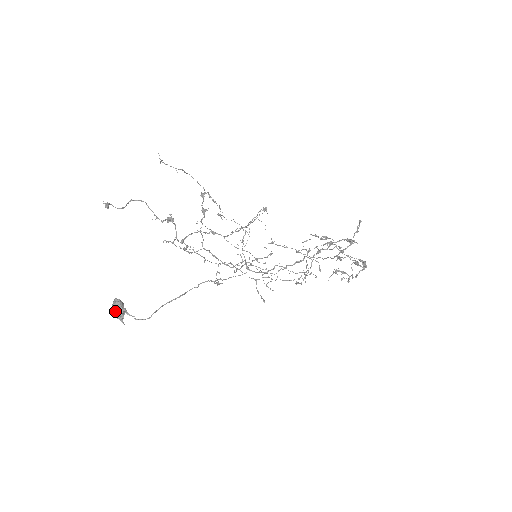
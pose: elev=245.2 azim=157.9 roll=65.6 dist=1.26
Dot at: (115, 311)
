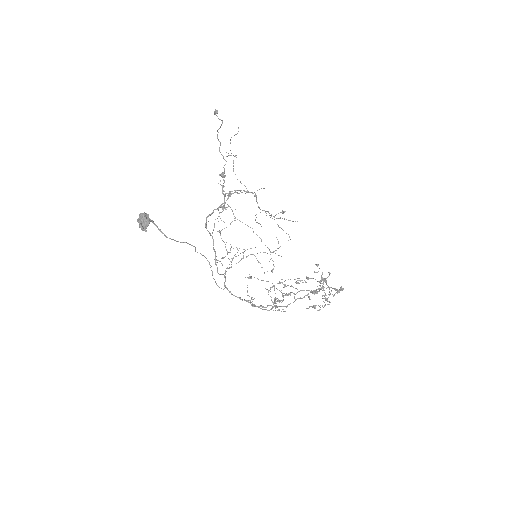
Dot at: (141, 219)
